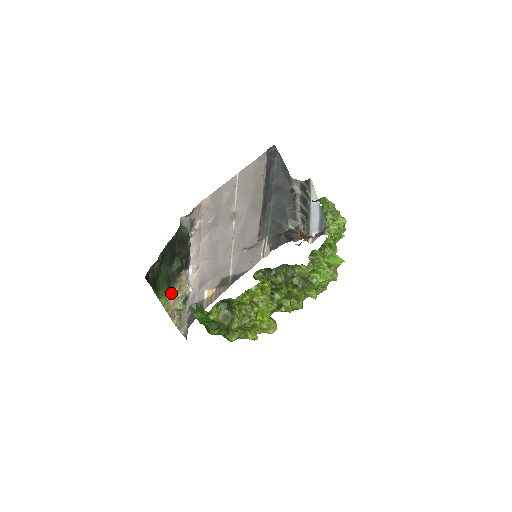
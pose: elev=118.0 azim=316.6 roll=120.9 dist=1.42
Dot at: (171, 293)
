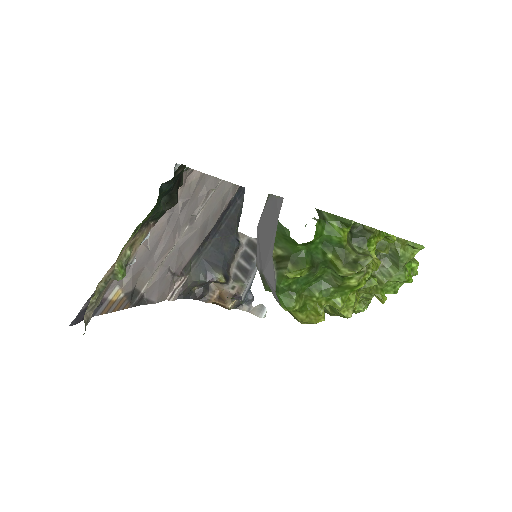
Dot at: (133, 236)
